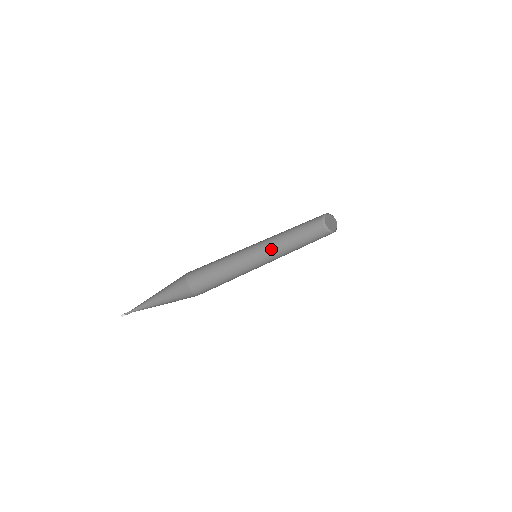
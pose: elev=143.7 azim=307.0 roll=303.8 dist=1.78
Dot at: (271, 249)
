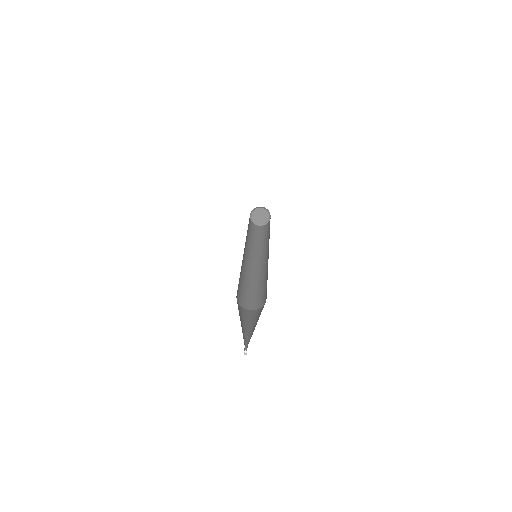
Dot at: (246, 247)
